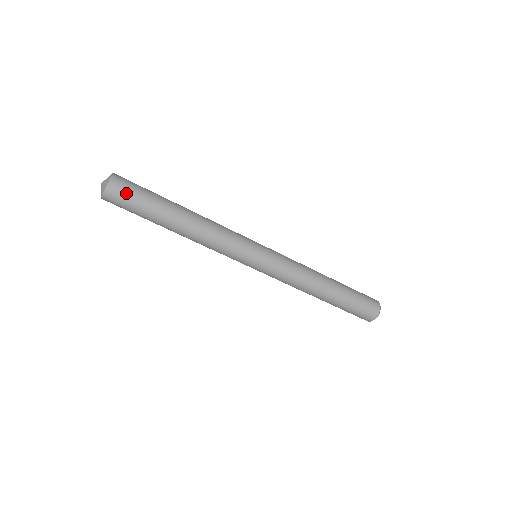
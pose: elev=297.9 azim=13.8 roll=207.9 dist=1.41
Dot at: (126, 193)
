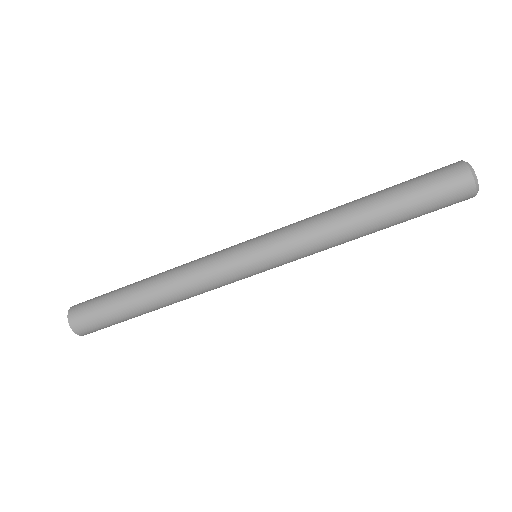
Dot at: (87, 315)
